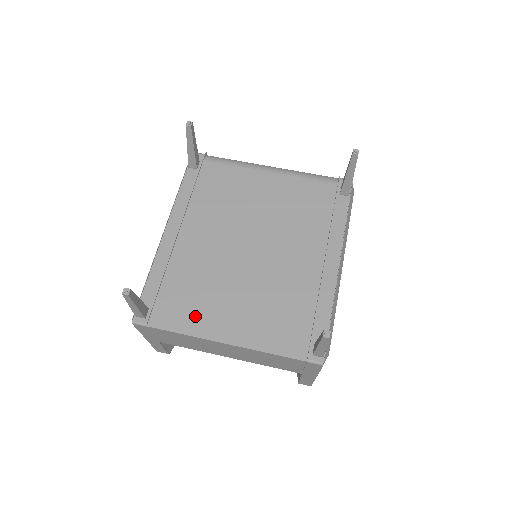
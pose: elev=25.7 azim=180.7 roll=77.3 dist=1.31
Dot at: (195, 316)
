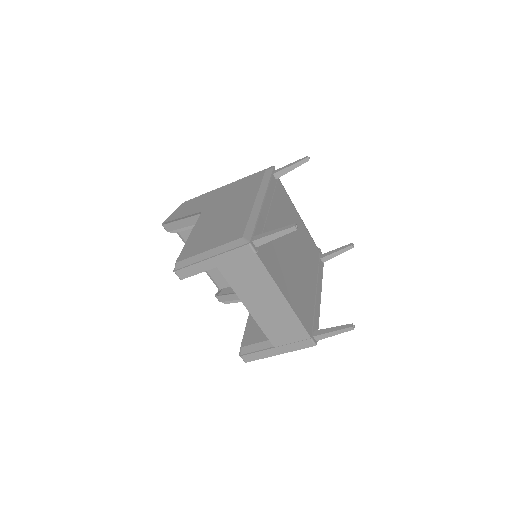
Dot at: (275, 269)
